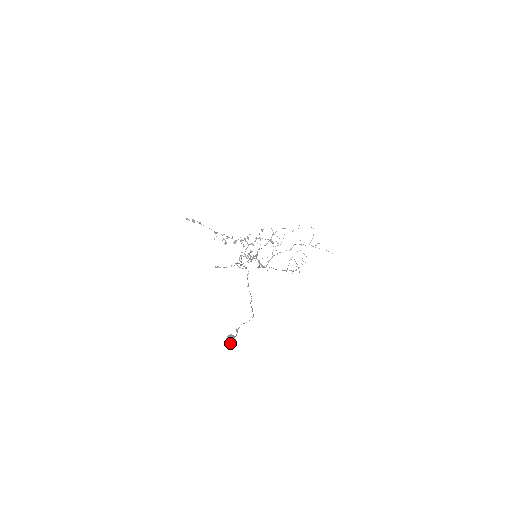
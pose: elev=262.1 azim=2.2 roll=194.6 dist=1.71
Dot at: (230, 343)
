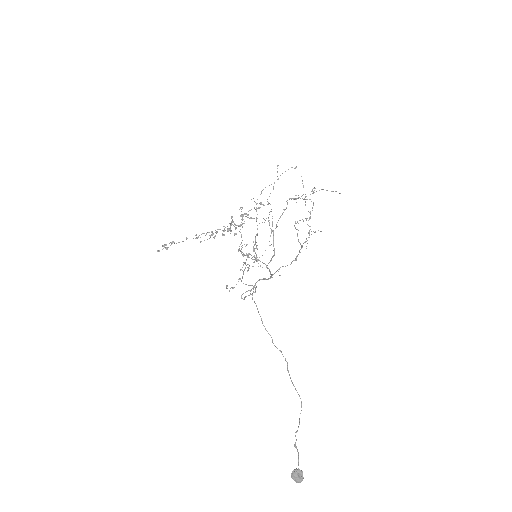
Dot at: (298, 481)
